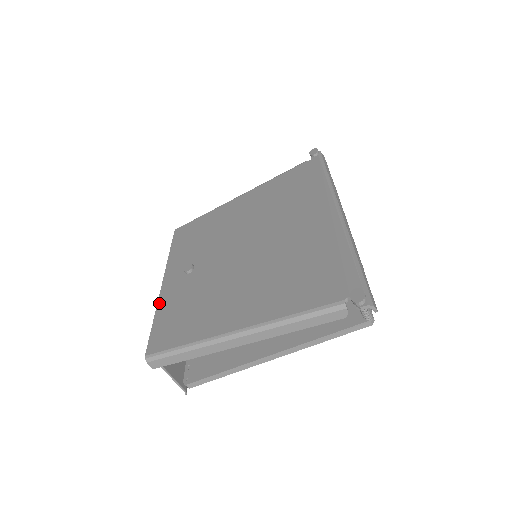
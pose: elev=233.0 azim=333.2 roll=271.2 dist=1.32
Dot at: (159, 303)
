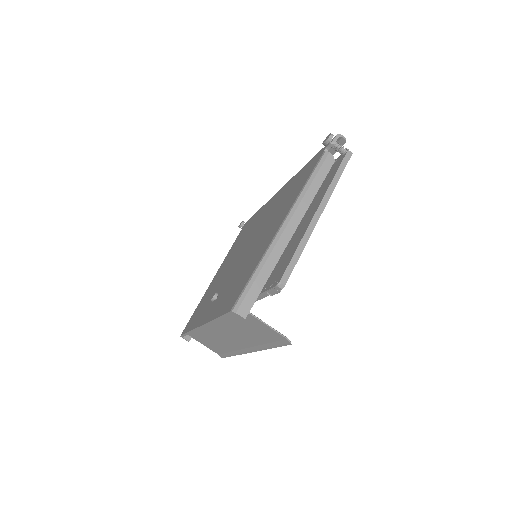
Dot at: (210, 319)
